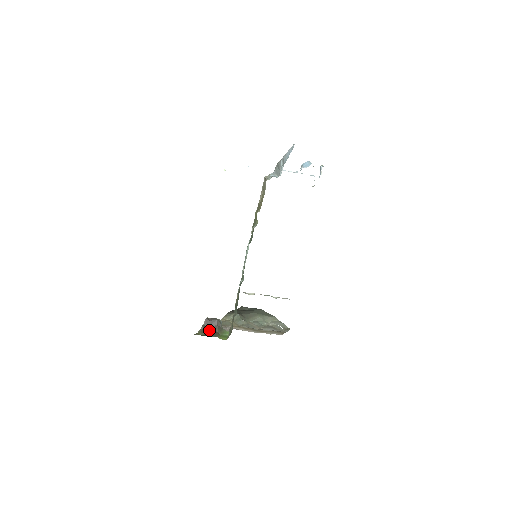
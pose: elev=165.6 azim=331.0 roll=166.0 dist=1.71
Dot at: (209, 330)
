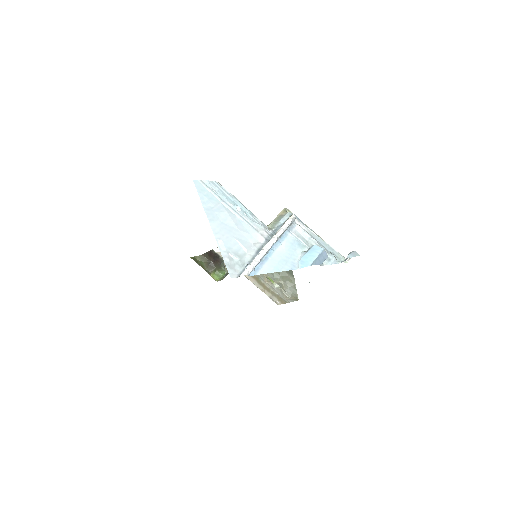
Dot at: (209, 260)
